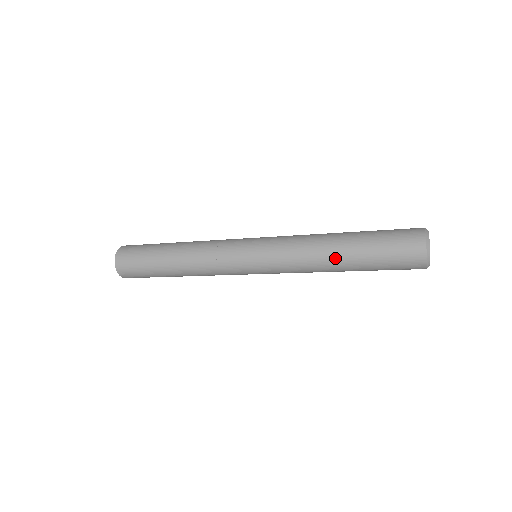
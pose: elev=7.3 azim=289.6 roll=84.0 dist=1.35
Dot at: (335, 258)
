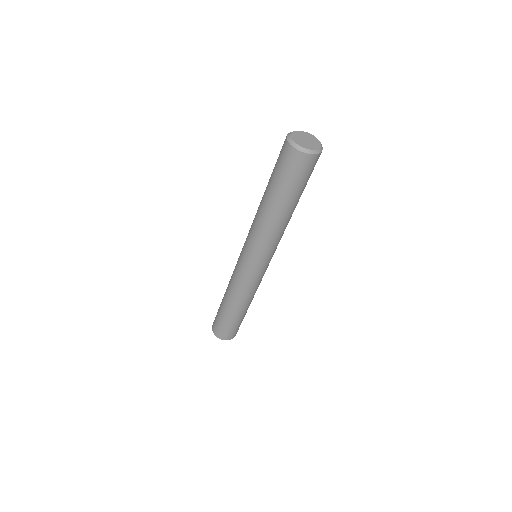
Dot at: (262, 199)
